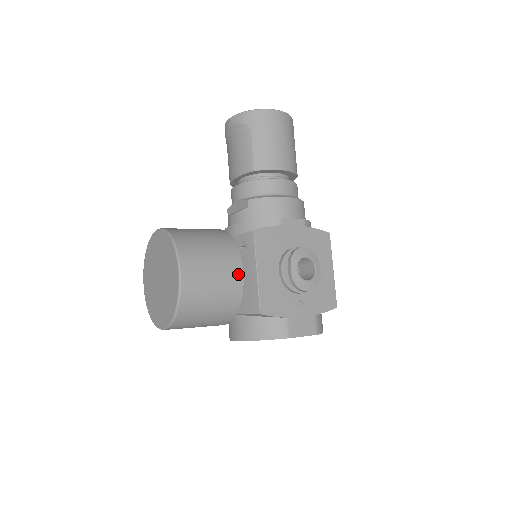
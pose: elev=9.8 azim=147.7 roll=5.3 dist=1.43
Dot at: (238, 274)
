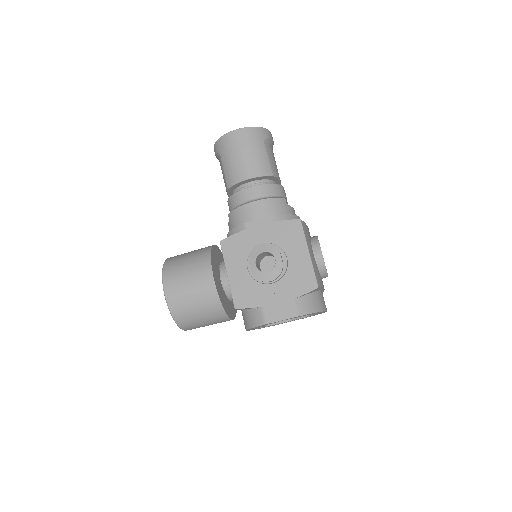
Dot at: (209, 281)
